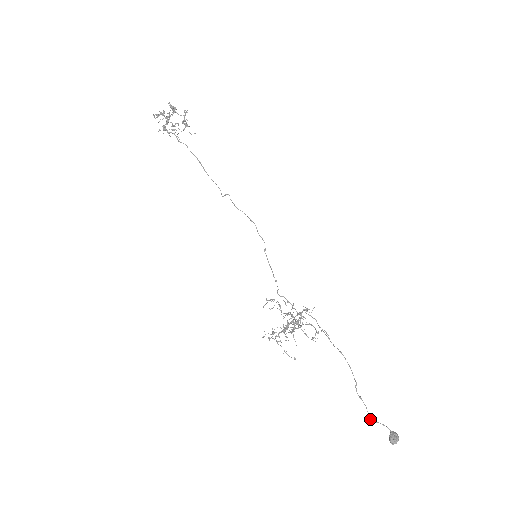
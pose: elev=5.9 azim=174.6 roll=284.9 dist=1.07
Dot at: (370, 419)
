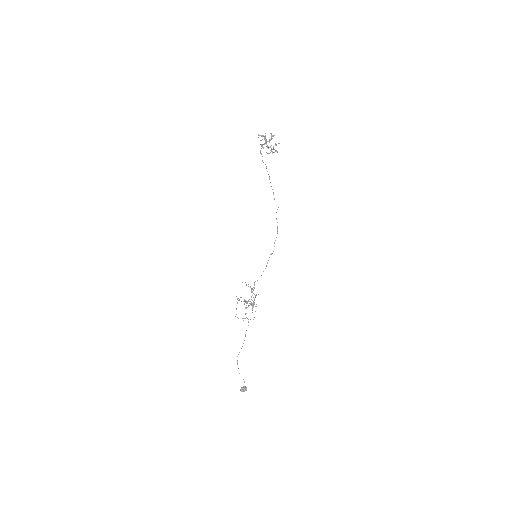
Dot at: (239, 373)
